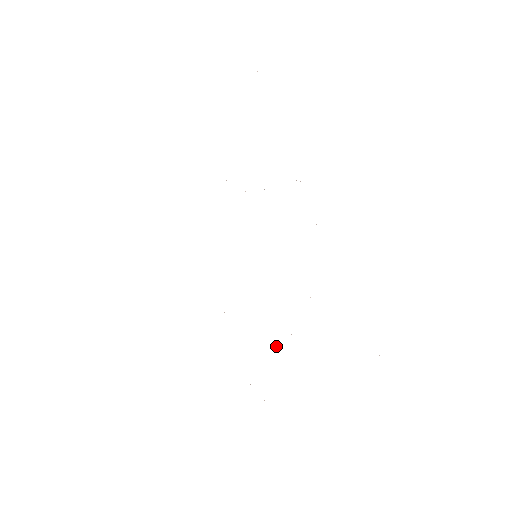
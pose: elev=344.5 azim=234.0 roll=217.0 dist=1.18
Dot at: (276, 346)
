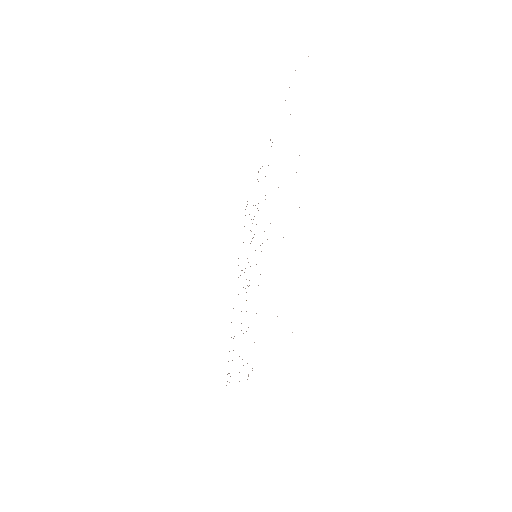
Dot at: occluded
